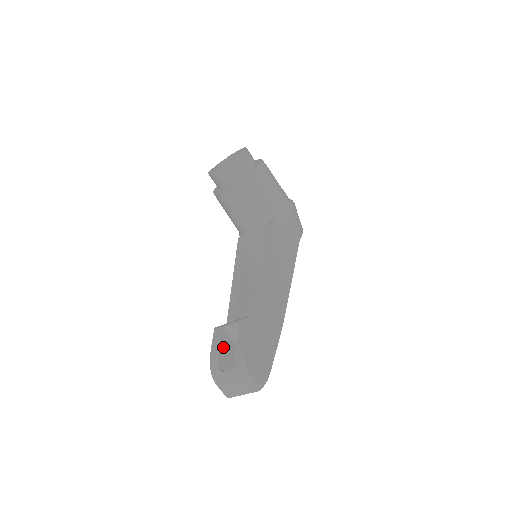
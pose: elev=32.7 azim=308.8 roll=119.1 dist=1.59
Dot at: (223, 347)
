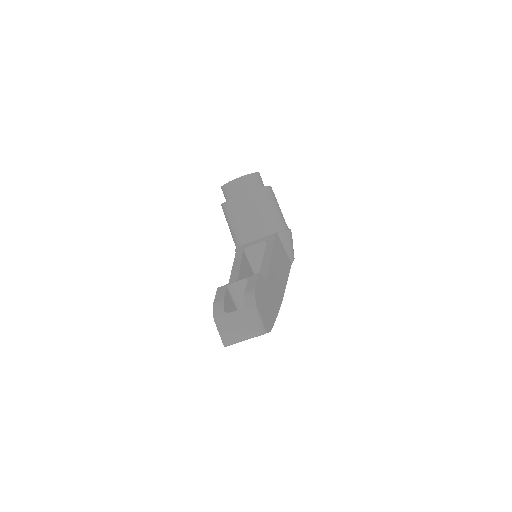
Dot at: (227, 299)
